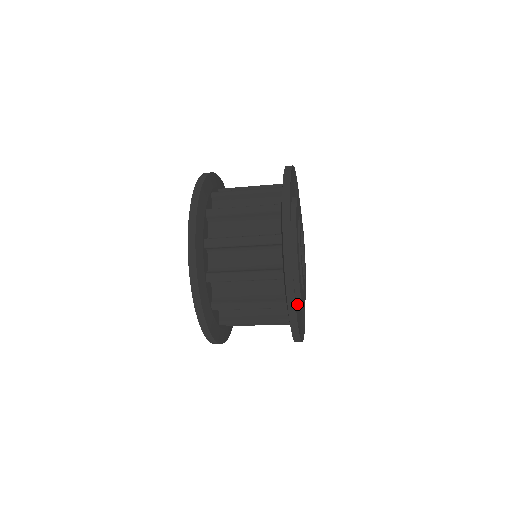
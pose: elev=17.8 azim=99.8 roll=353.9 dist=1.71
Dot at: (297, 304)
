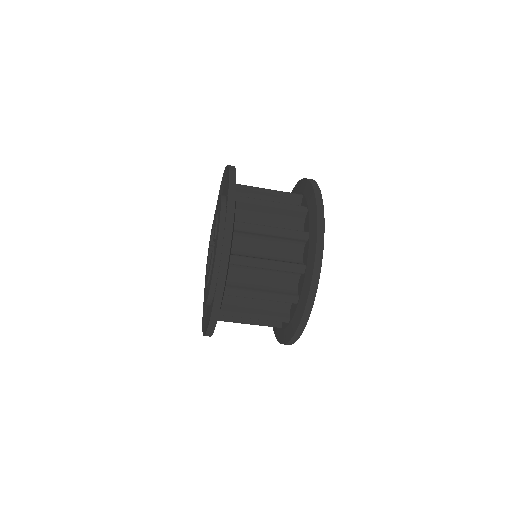
Dot at: occluded
